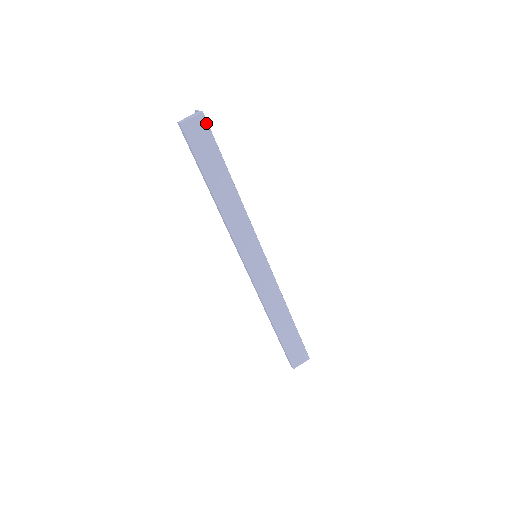
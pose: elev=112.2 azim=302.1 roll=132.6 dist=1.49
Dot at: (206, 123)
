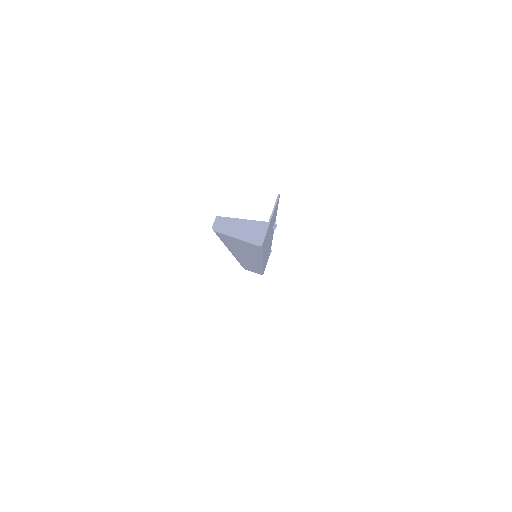
Dot at: (258, 247)
